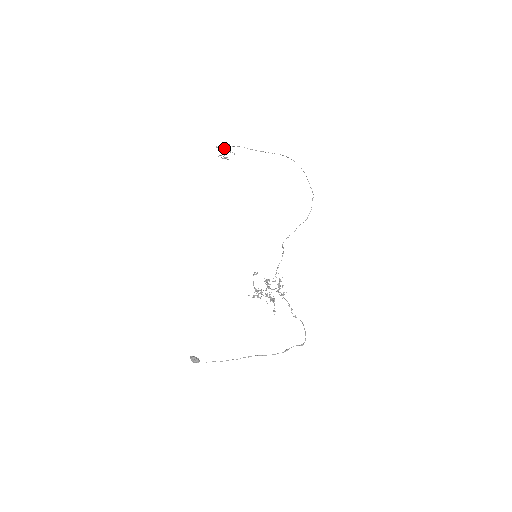
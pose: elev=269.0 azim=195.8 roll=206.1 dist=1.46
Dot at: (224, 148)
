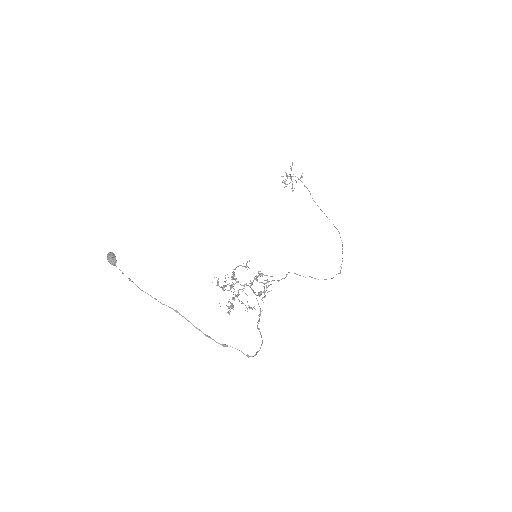
Dot at: (293, 176)
